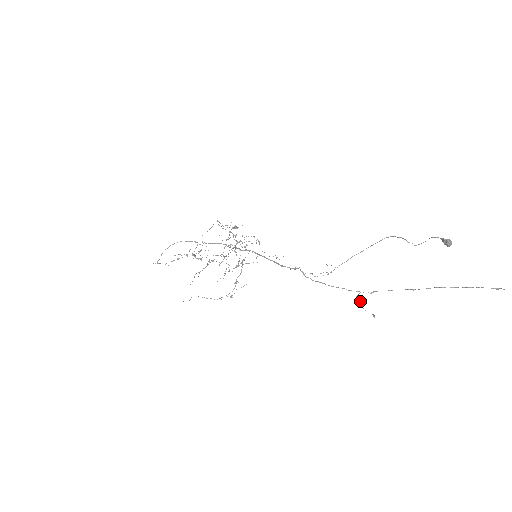
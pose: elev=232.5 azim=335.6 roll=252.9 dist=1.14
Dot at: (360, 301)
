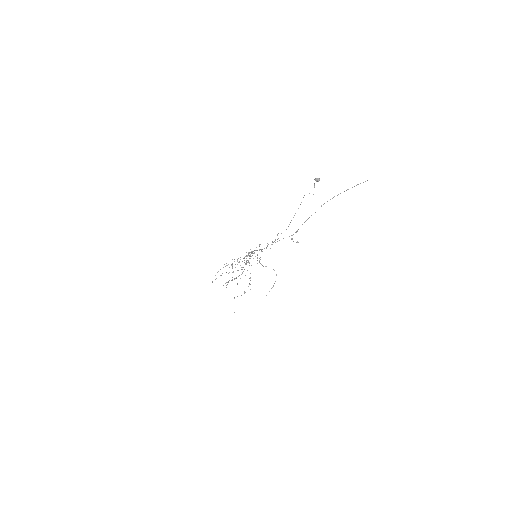
Dot at: (291, 239)
